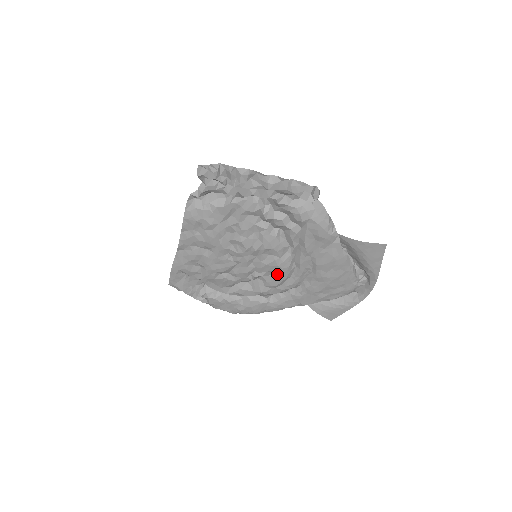
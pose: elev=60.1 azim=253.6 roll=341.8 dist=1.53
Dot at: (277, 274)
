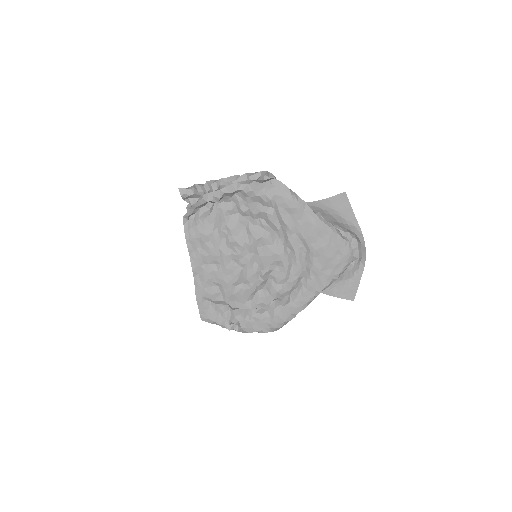
Dot at: (279, 265)
